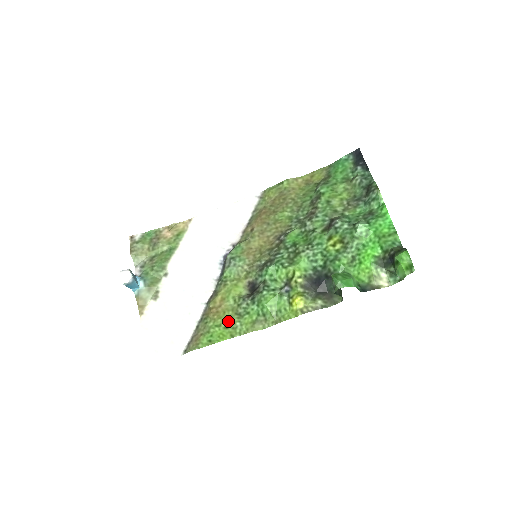
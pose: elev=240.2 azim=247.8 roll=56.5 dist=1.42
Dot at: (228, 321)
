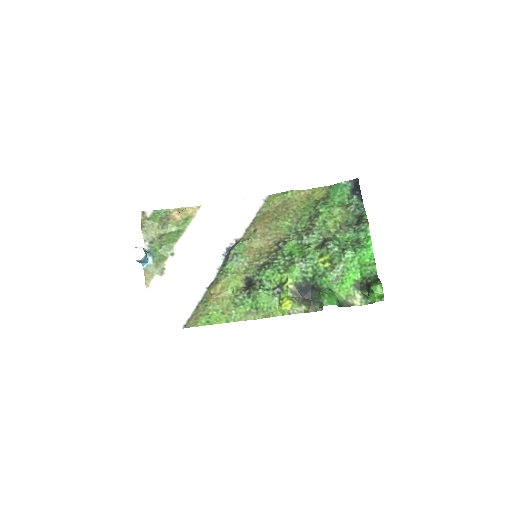
Dot at: (225, 308)
